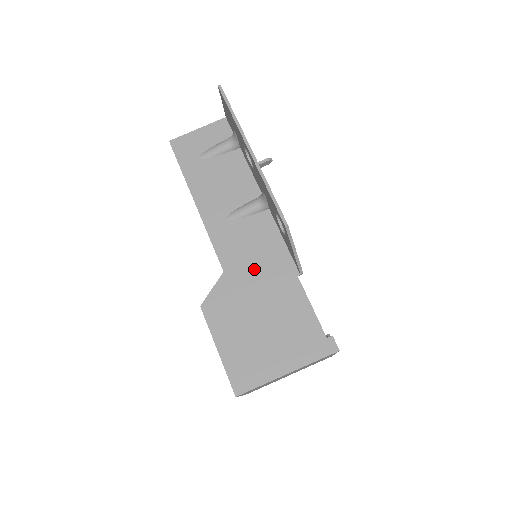
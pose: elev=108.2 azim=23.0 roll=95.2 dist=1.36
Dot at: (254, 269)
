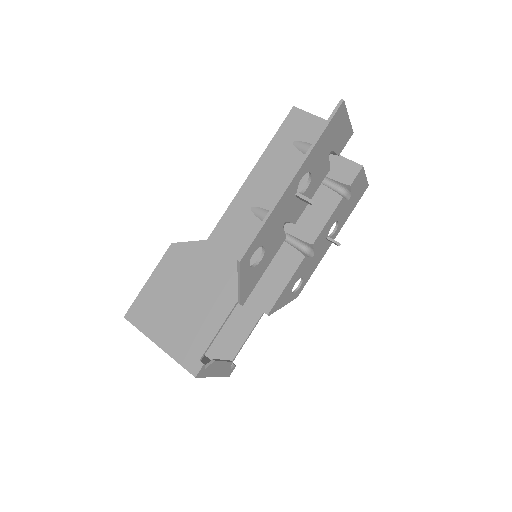
Dot at: (222, 262)
